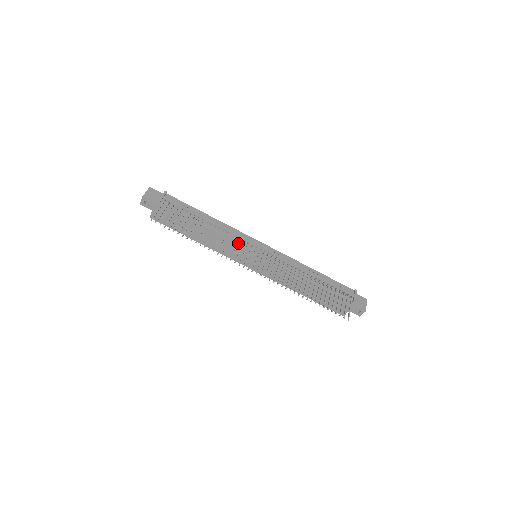
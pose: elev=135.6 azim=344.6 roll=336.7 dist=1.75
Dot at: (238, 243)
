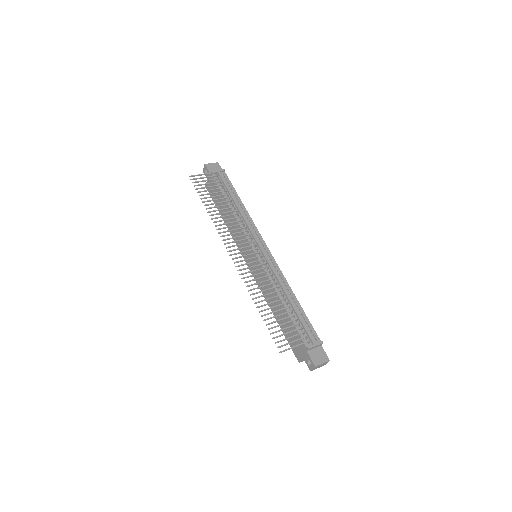
Dot at: (242, 231)
